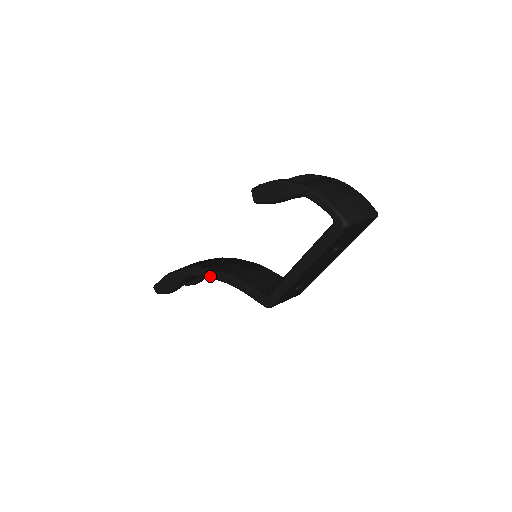
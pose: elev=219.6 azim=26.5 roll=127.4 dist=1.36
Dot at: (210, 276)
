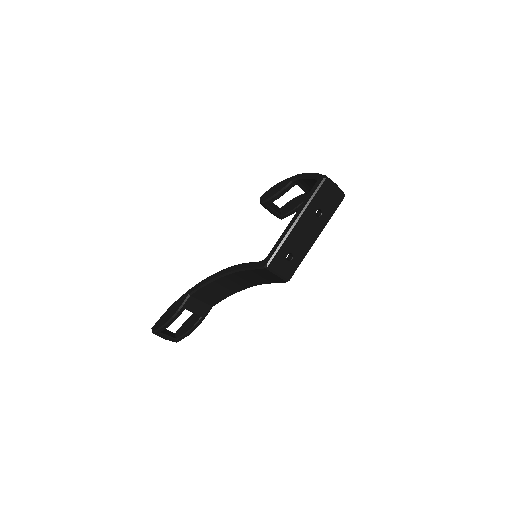
Dot at: (215, 277)
